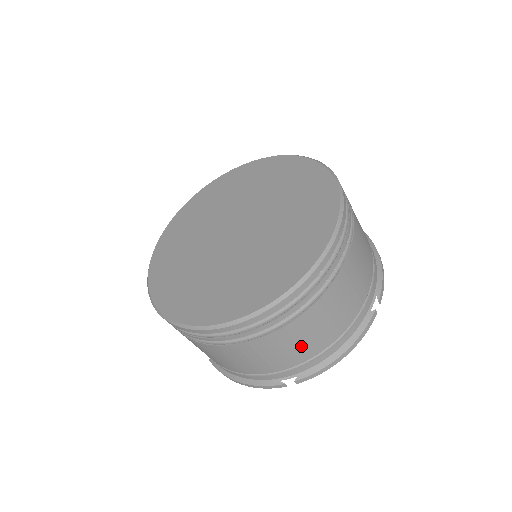
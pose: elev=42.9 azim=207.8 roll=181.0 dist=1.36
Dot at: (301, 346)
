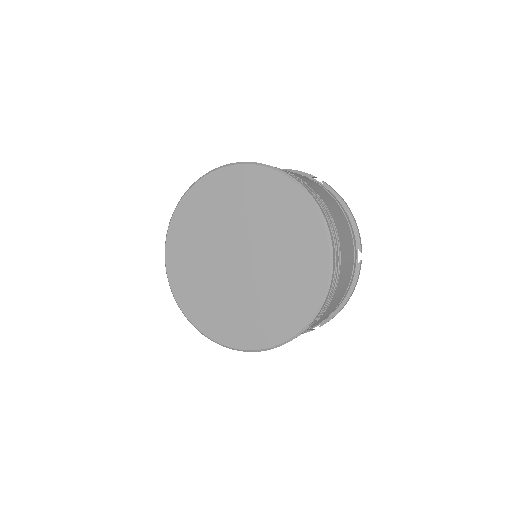
Dot at: occluded
